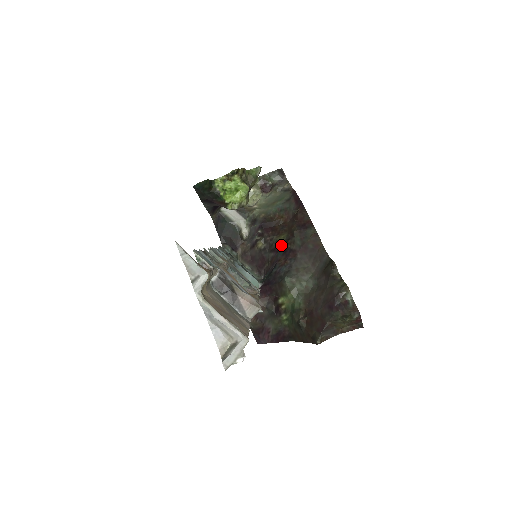
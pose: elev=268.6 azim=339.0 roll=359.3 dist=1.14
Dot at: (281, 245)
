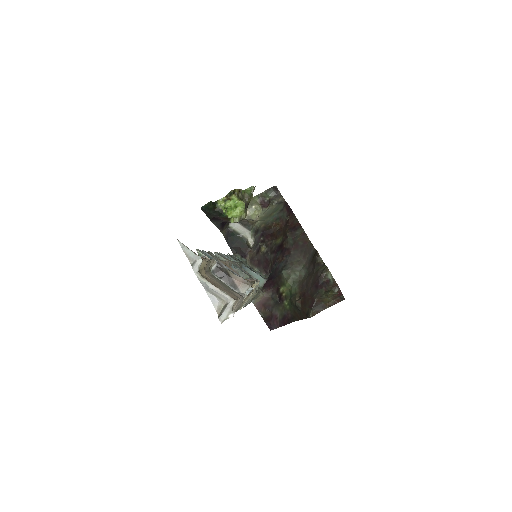
Dot at: (279, 246)
